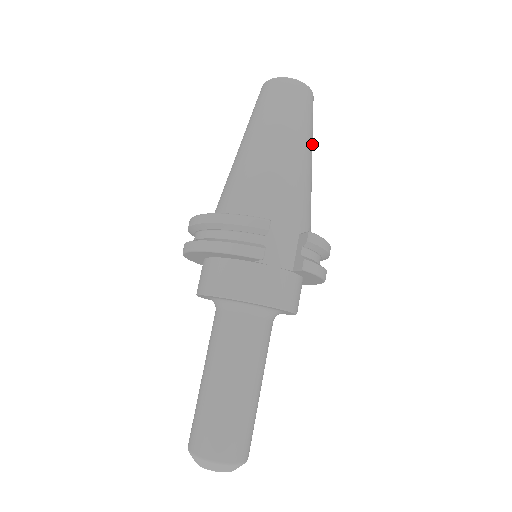
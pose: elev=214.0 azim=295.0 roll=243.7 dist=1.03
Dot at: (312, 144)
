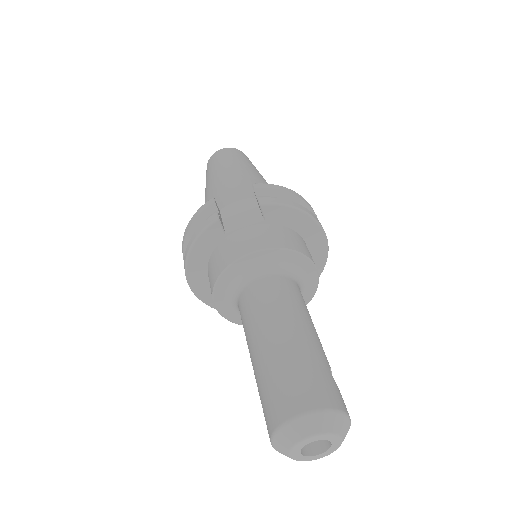
Dot at: (255, 168)
